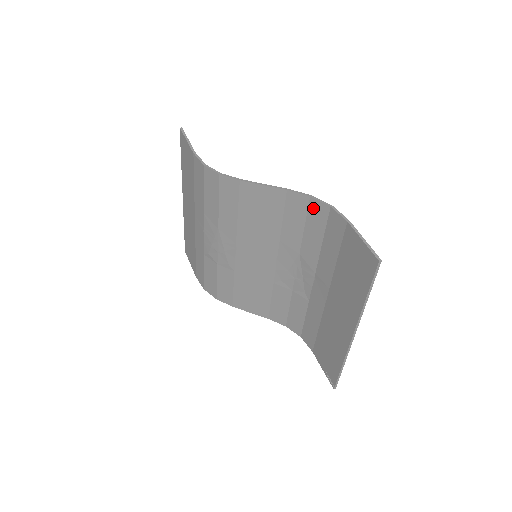
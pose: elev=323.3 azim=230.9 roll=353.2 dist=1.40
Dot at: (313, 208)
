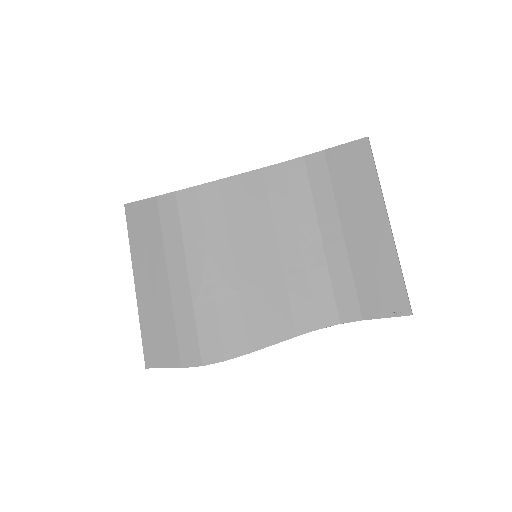
Dot at: (290, 169)
